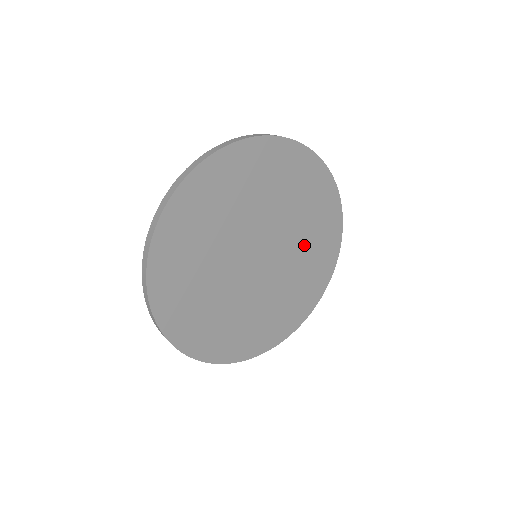
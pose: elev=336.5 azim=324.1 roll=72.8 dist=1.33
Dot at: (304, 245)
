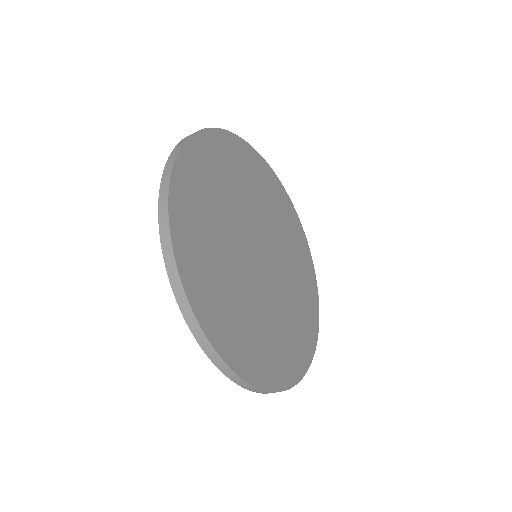
Dot at: (289, 255)
